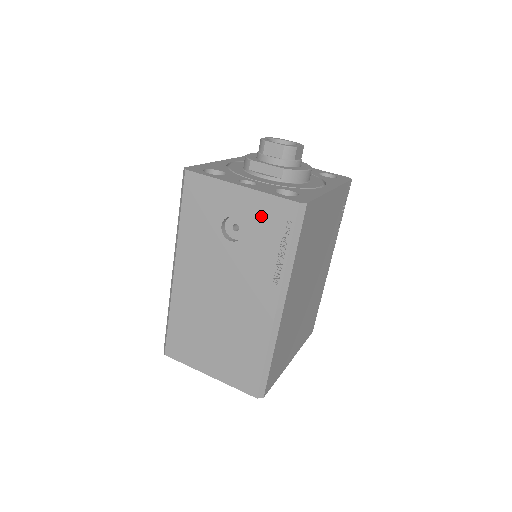
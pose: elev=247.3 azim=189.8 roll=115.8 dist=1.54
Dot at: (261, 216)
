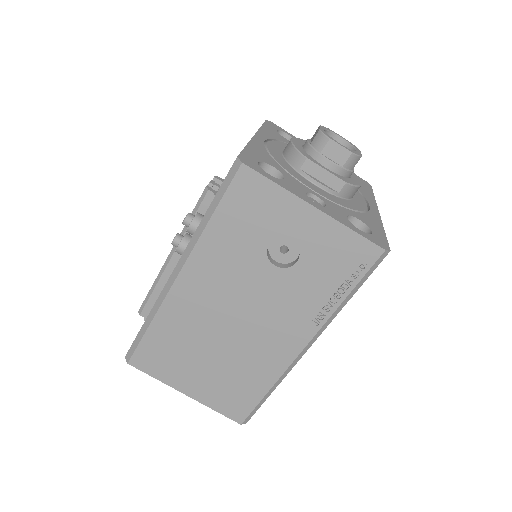
Dot at: (329, 250)
